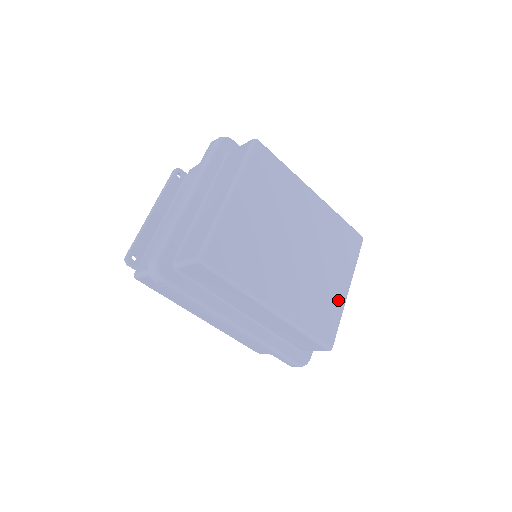
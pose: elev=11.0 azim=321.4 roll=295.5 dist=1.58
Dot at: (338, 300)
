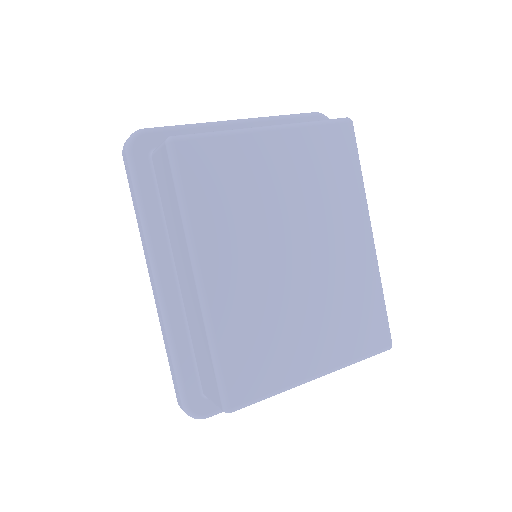
Dot at: (293, 369)
